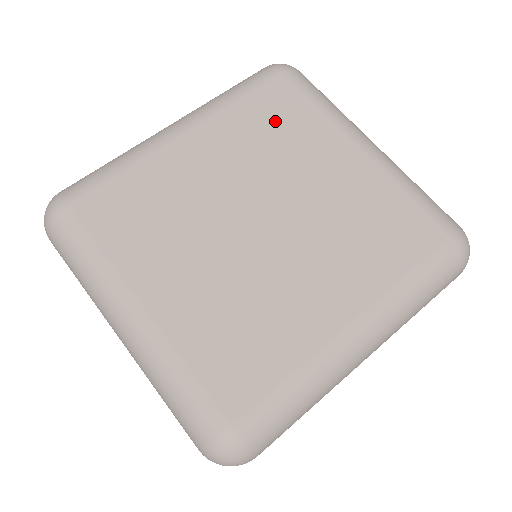
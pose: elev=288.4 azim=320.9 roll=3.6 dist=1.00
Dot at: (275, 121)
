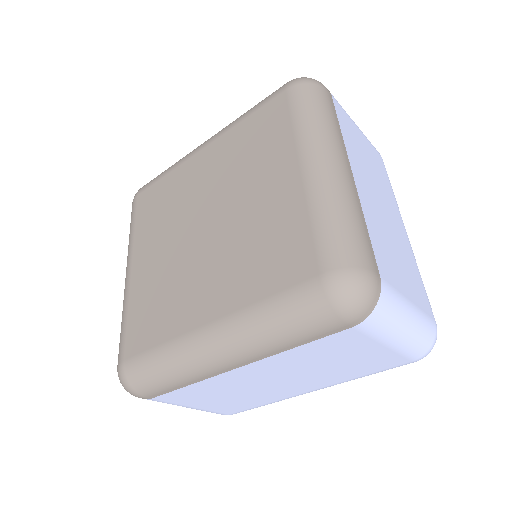
Dot at: (257, 137)
